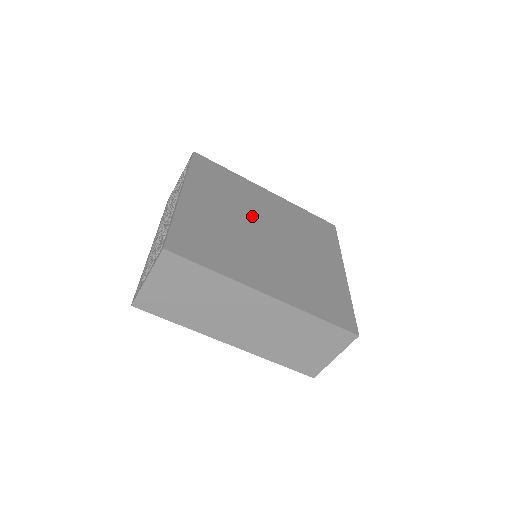
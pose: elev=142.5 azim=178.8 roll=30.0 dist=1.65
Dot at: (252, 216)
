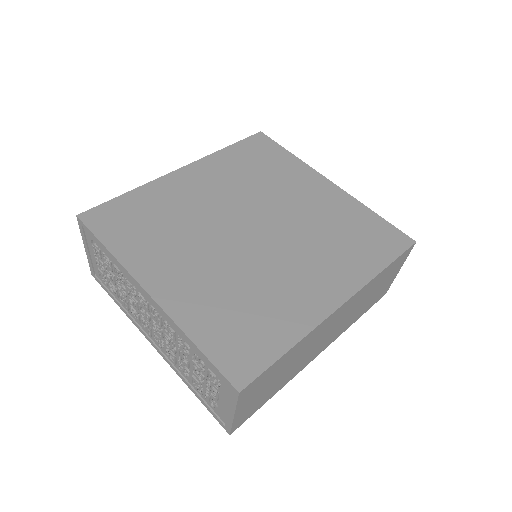
Dot at: (218, 226)
